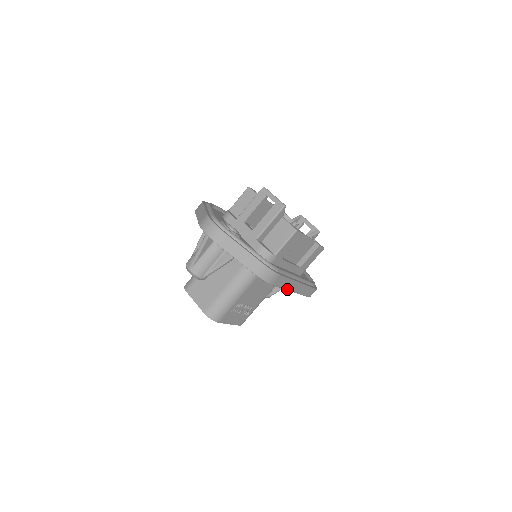
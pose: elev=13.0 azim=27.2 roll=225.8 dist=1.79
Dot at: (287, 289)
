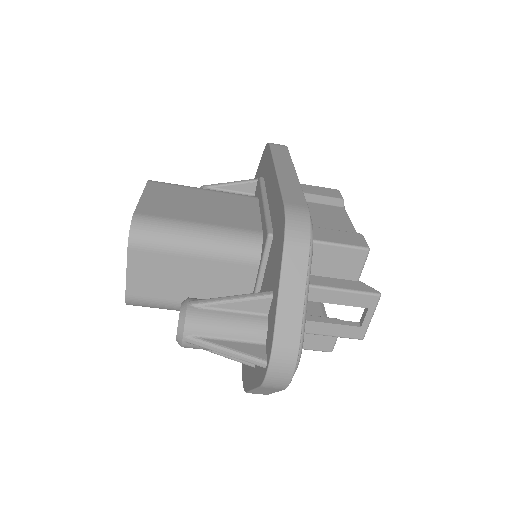
Dot at: occluded
